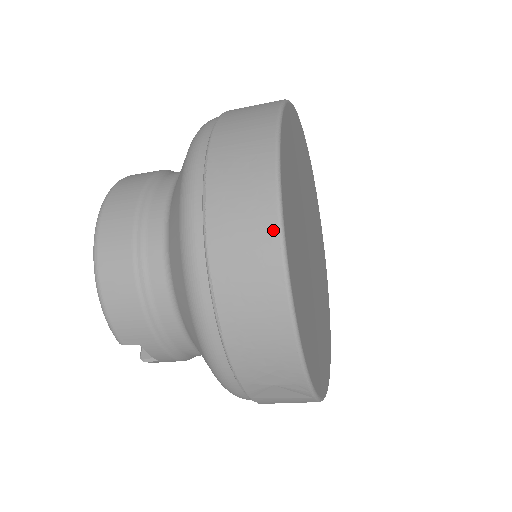
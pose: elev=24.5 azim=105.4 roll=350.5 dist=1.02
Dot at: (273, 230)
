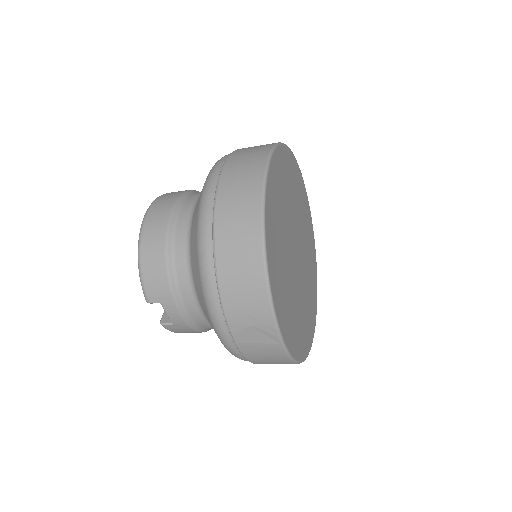
Dot at: (257, 206)
